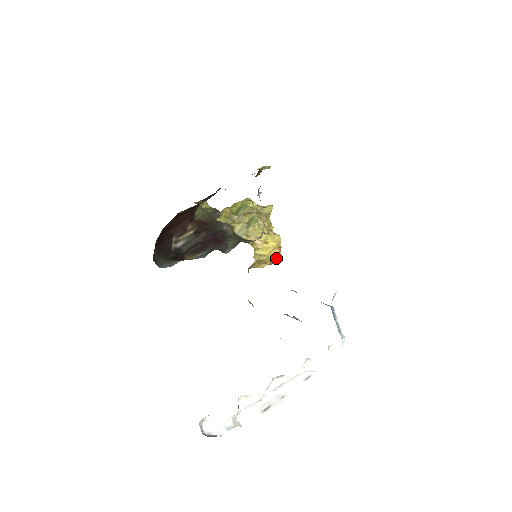
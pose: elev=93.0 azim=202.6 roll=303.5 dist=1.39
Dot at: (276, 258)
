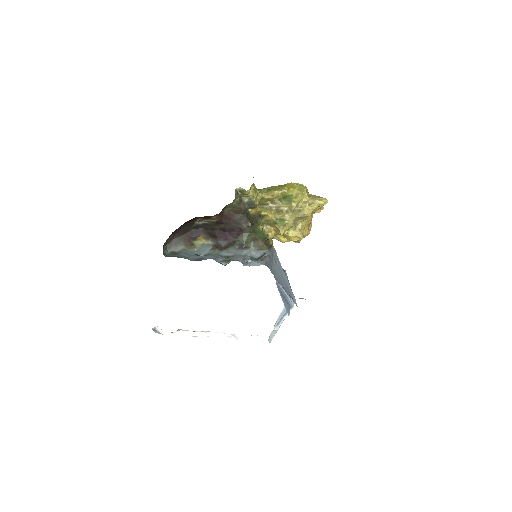
Dot at: occluded
